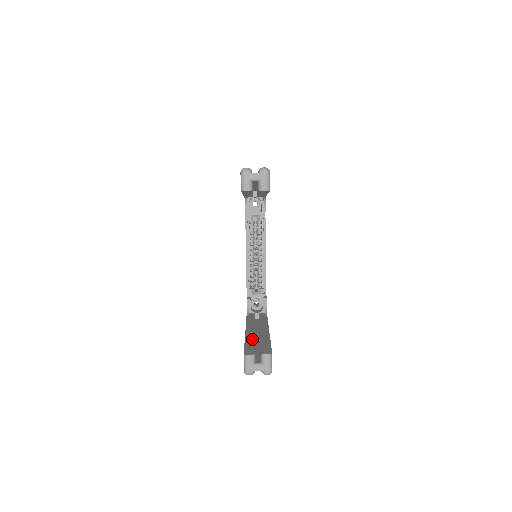
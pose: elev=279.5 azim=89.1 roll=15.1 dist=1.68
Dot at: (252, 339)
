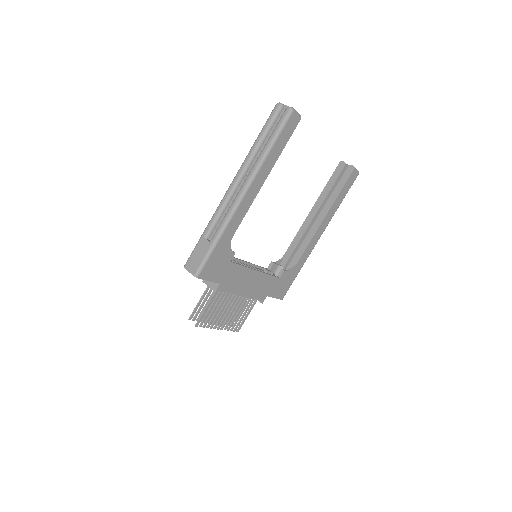
Dot at: occluded
